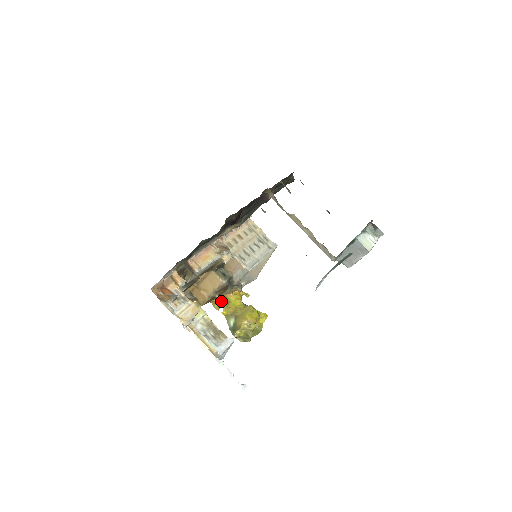
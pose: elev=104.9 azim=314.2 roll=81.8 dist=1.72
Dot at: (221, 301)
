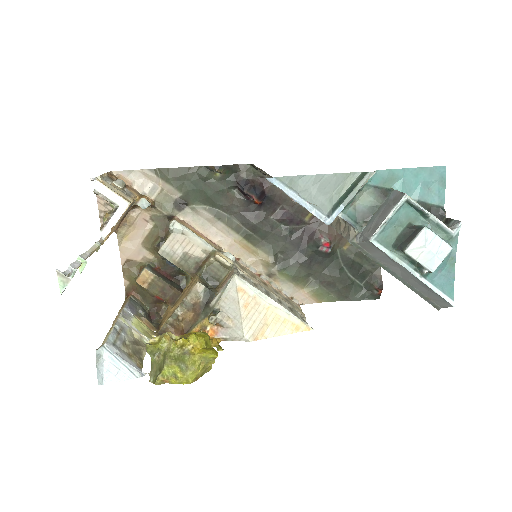
Dot at: occluded
